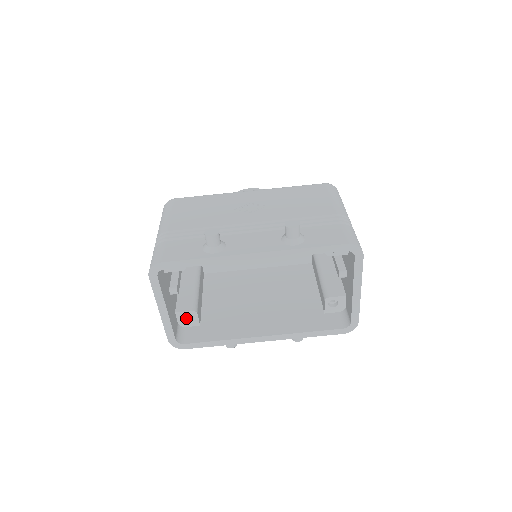
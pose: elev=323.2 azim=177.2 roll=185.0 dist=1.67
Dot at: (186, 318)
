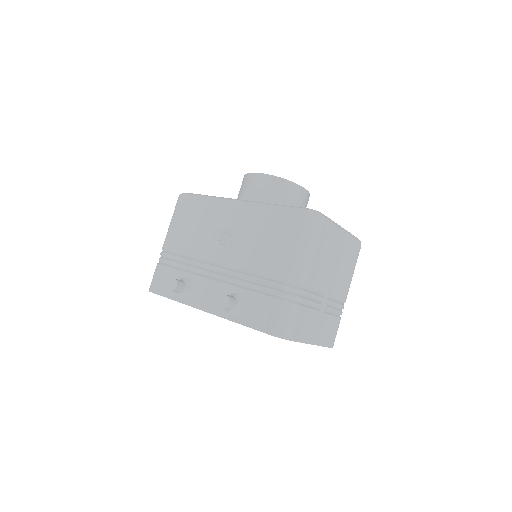
Dot at: occluded
